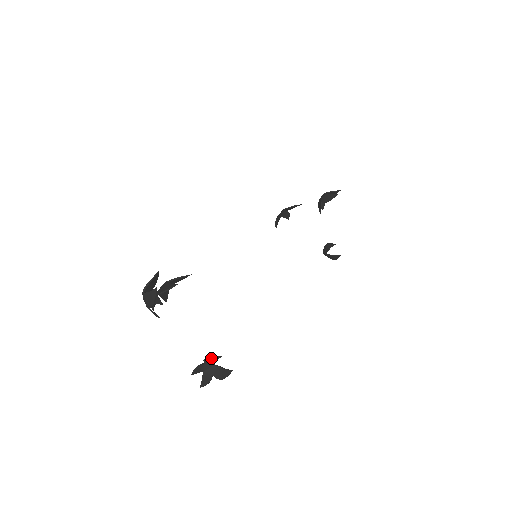
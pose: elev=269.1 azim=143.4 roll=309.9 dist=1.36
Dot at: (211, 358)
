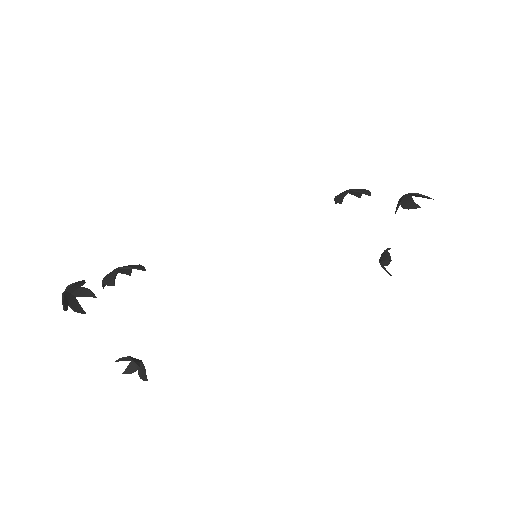
Dot at: (132, 360)
